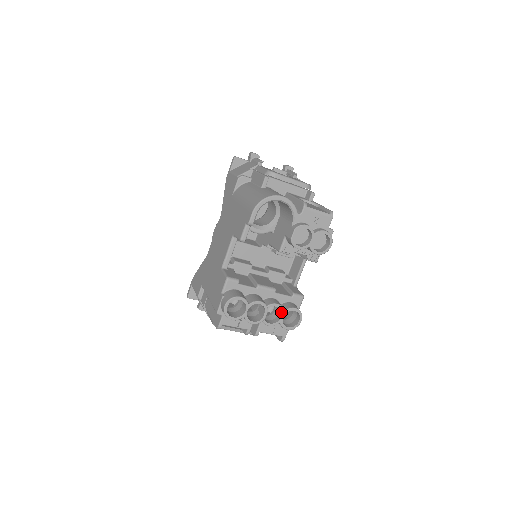
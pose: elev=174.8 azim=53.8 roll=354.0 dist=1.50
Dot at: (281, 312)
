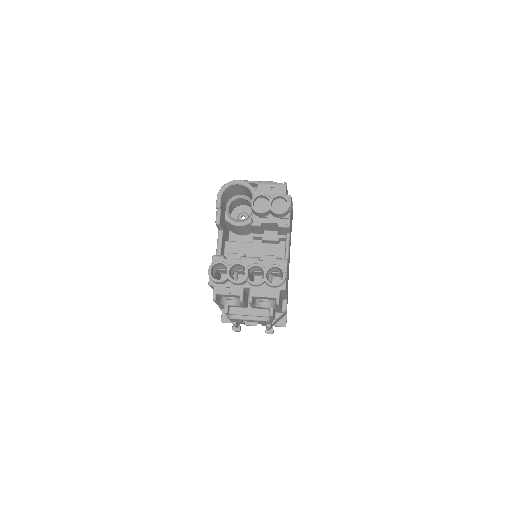
Dot at: (263, 271)
